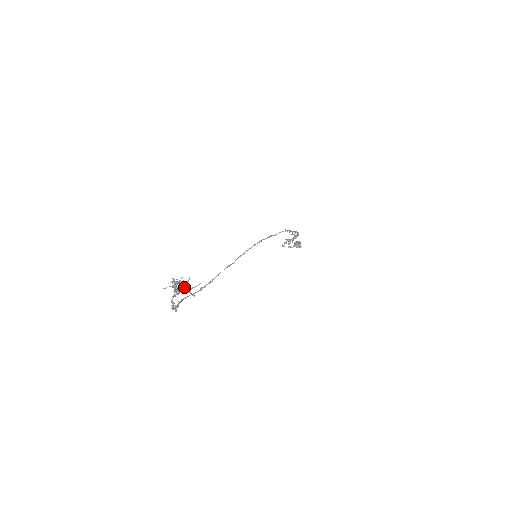
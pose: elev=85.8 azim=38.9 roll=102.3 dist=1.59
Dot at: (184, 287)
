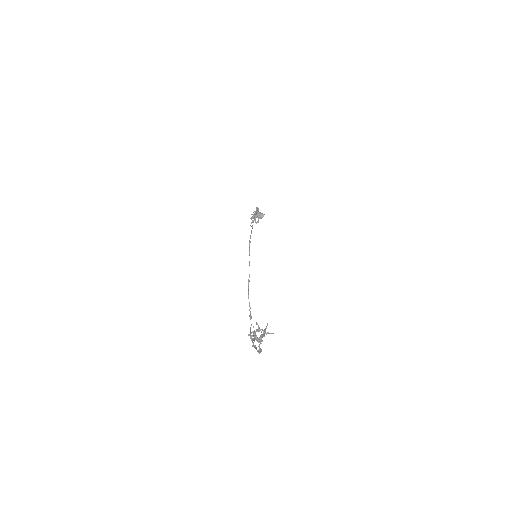
Dot at: occluded
